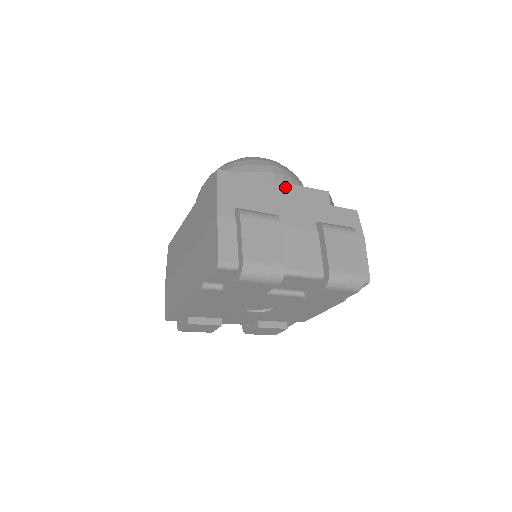
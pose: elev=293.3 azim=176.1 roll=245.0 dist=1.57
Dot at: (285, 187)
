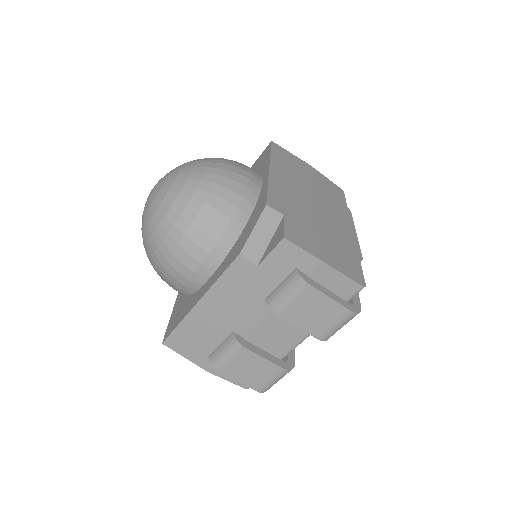
Dot at: (209, 299)
